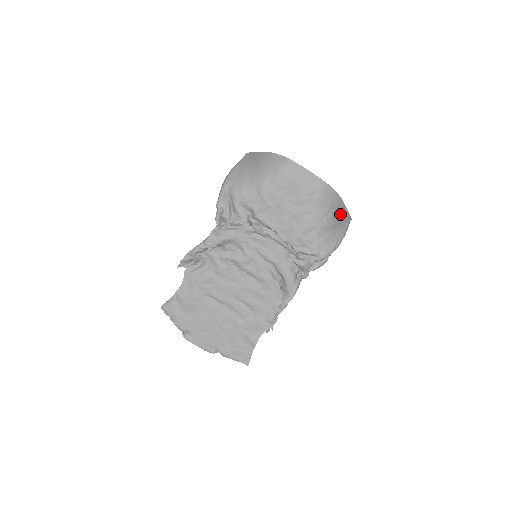
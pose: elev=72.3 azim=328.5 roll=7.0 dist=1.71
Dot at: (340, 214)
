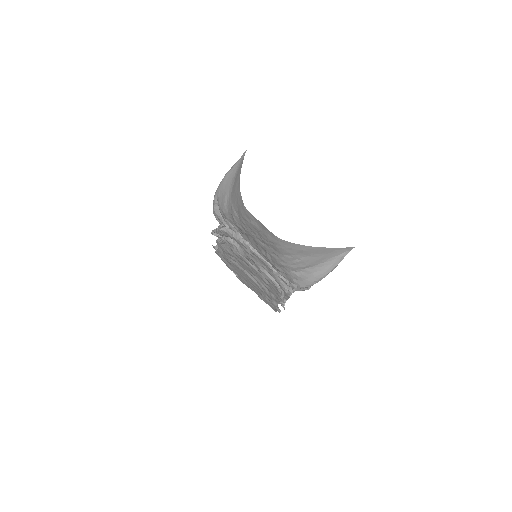
Dot at: (319, 255)
